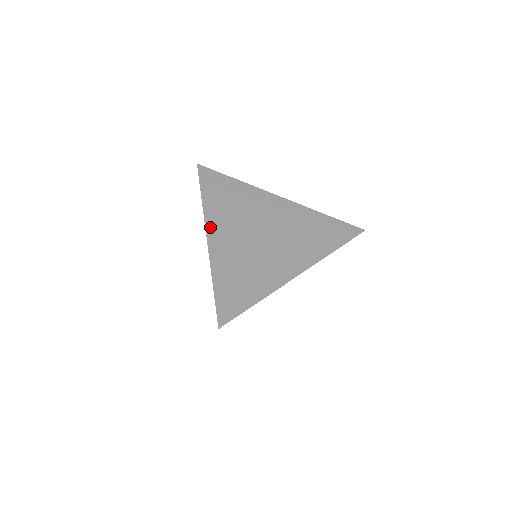
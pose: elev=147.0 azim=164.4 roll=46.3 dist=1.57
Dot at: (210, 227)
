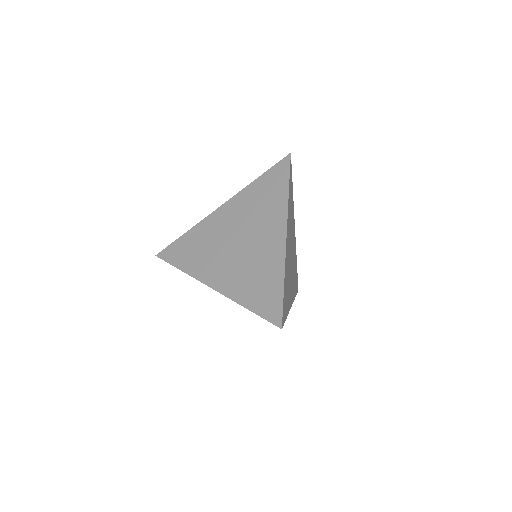
Dot at: (206, 280)
